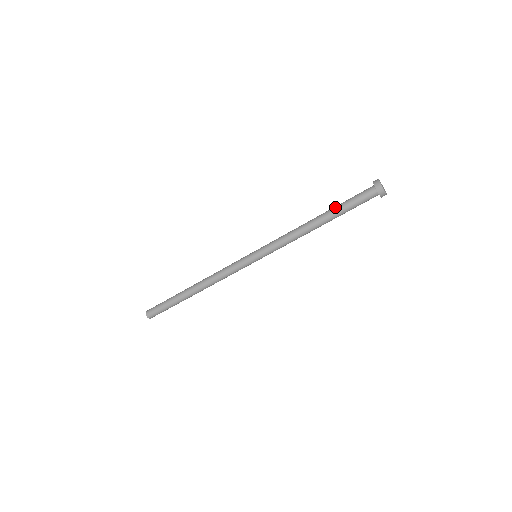
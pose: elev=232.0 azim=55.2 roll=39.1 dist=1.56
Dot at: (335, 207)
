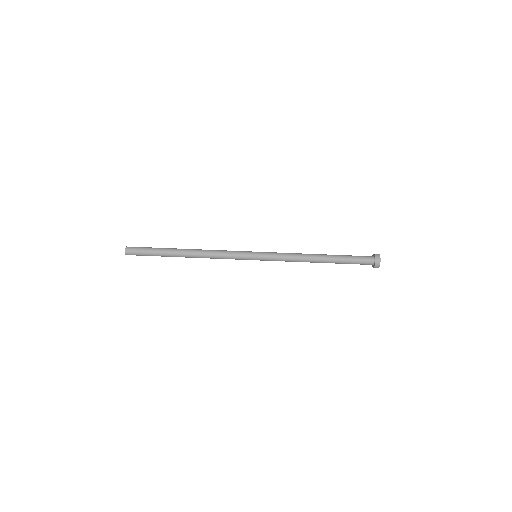
Dot at: (339, 256)
